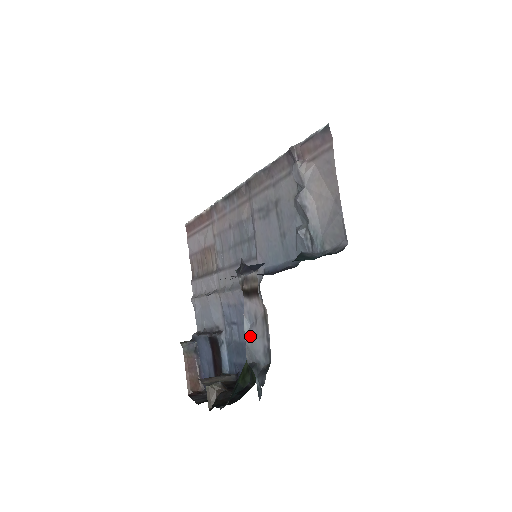
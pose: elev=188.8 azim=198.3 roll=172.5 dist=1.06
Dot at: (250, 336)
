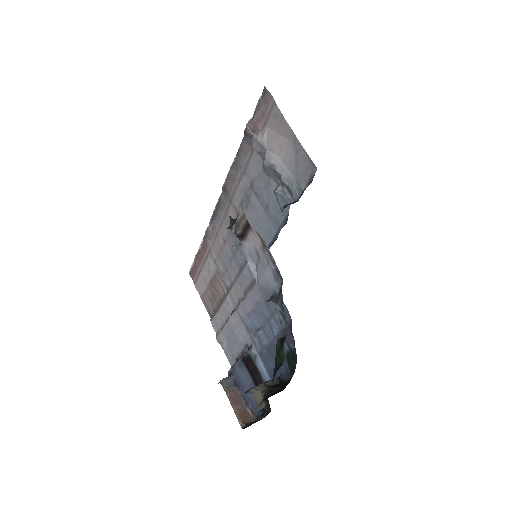
Dot at: (259, 274)
